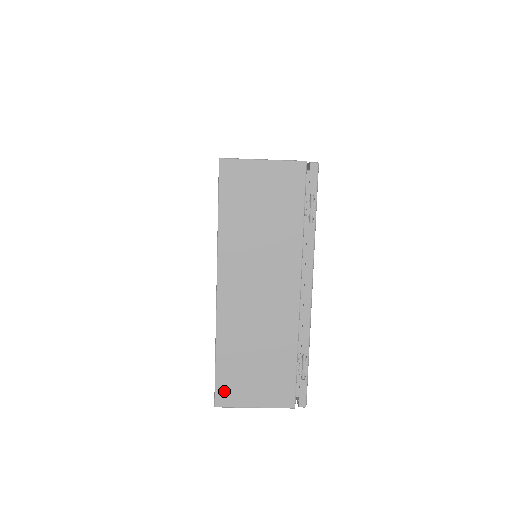
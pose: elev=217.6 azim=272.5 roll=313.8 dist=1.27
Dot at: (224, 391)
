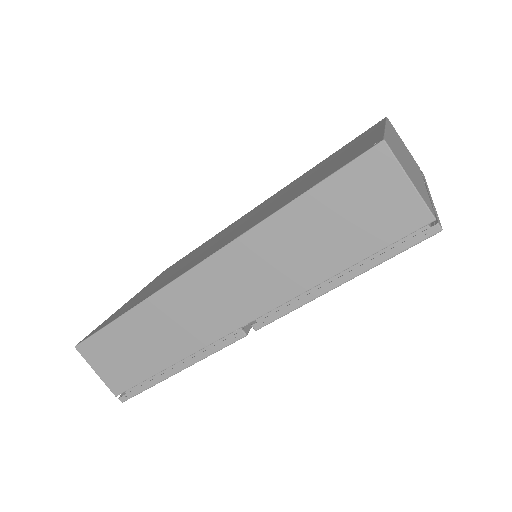
Dot at: (390, 146)
